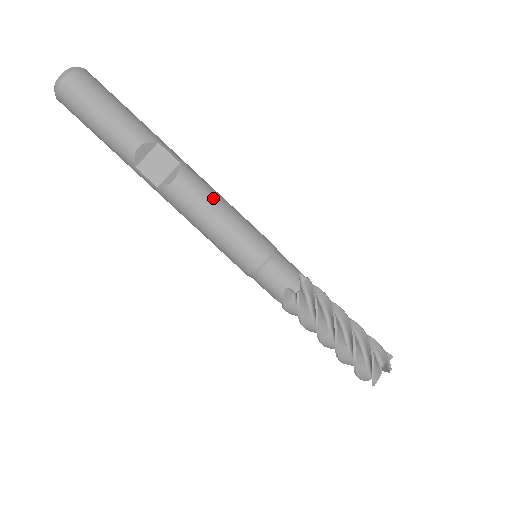
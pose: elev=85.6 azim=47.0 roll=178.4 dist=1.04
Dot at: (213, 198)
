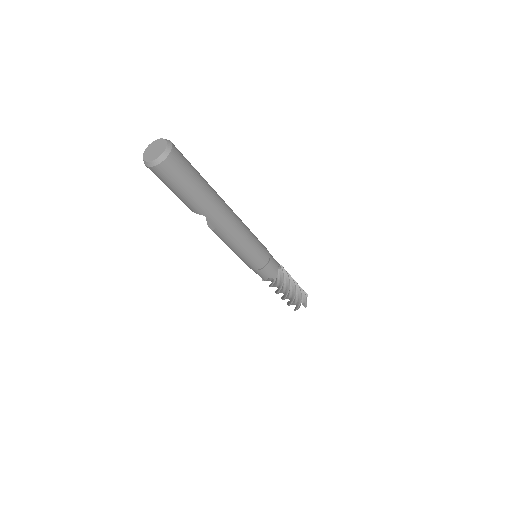
Dot at: (230, 245)
